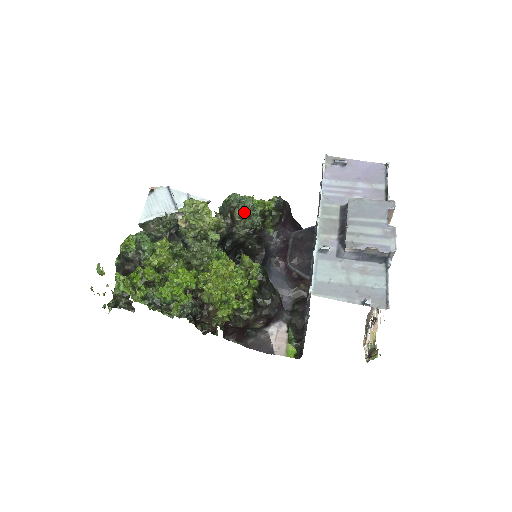
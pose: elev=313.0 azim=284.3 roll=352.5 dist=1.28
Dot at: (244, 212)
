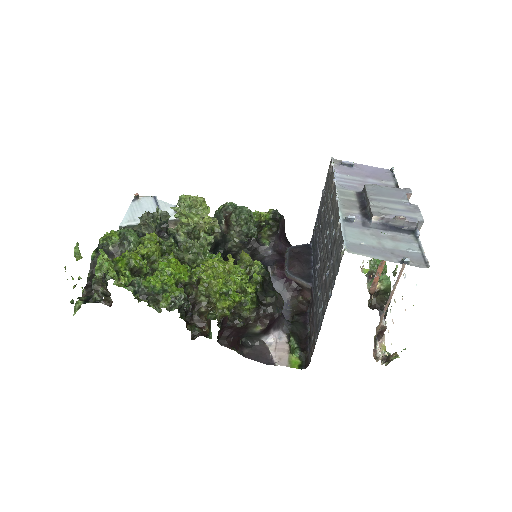
Dot at: (242, 216)
